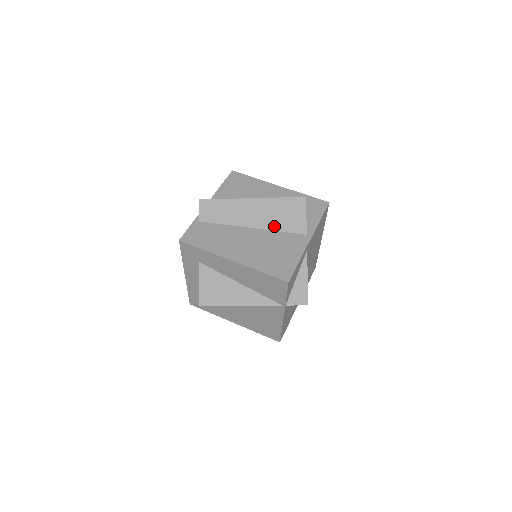
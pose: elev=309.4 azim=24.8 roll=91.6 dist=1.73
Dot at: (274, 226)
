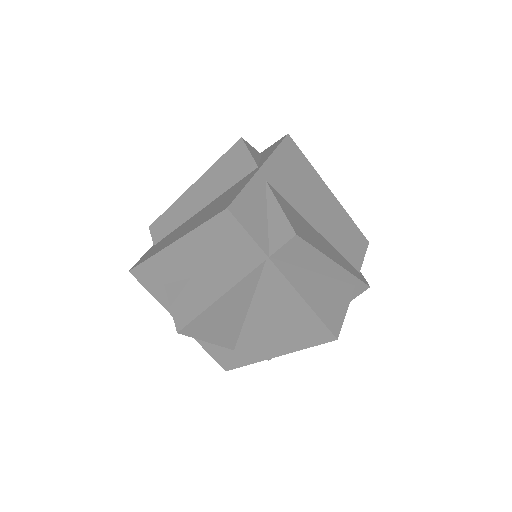
Dot at: (222, 189)
